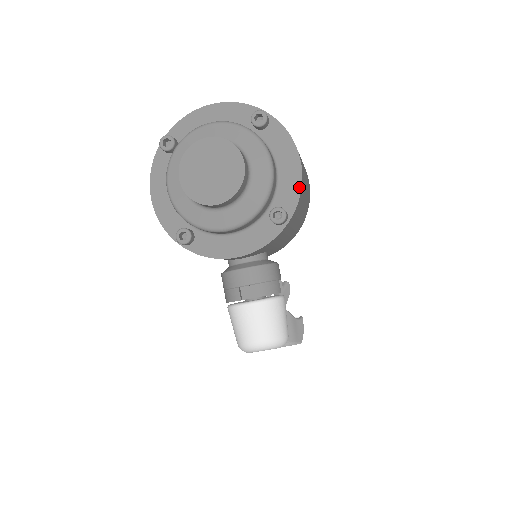
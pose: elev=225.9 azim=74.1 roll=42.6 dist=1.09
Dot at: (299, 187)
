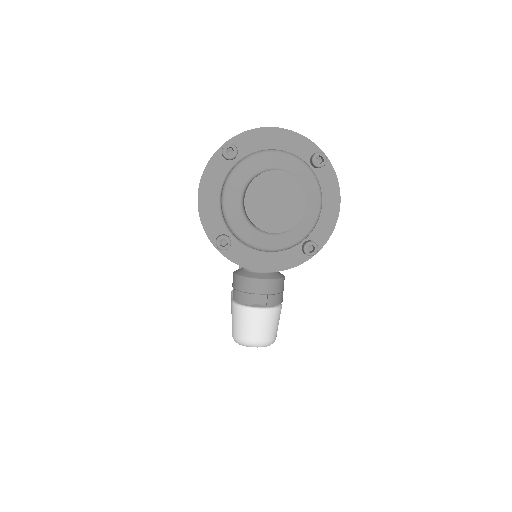
Dot at: (332, 228)
